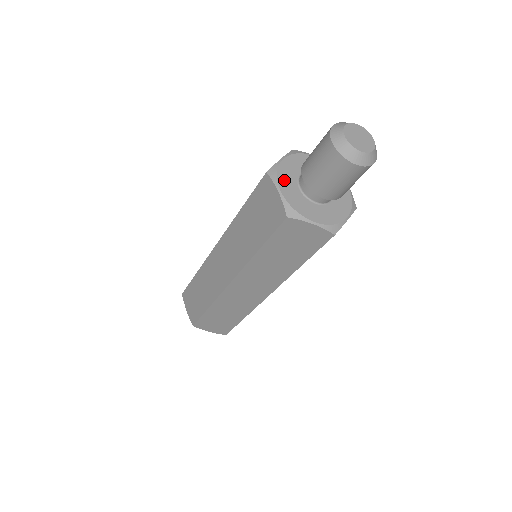
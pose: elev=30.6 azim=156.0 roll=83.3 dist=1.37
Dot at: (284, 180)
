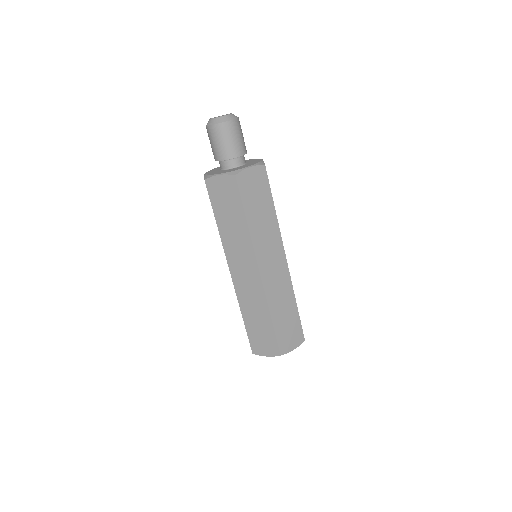
Dot at: occluded
